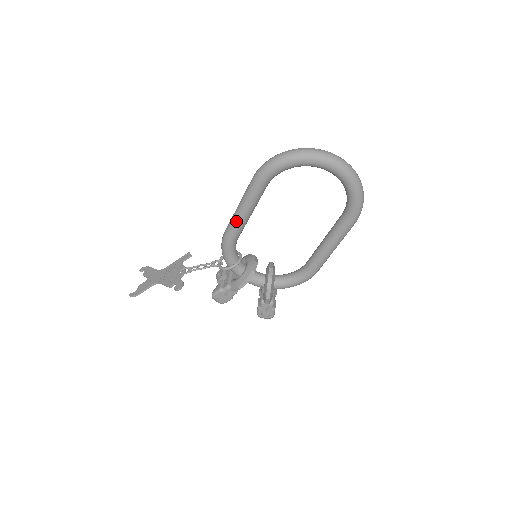
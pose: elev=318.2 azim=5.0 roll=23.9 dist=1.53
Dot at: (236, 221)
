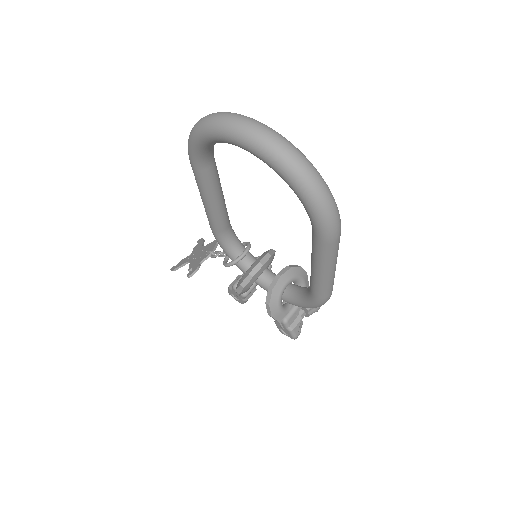
Dot at: (205, 209)
